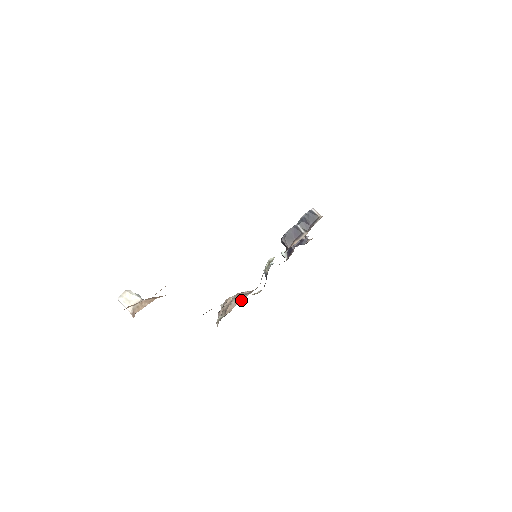
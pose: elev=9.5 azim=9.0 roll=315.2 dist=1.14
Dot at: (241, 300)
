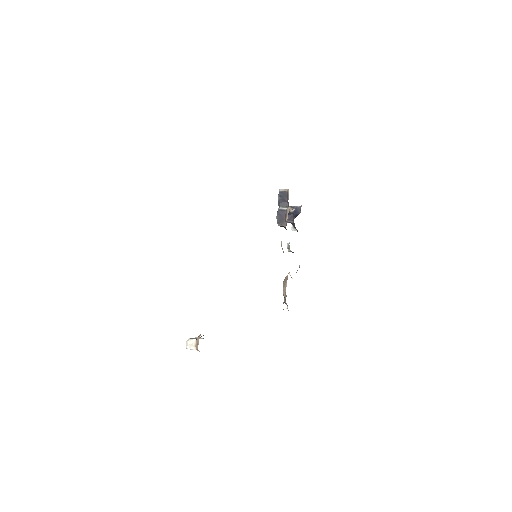
Dot at: (286, 283)
